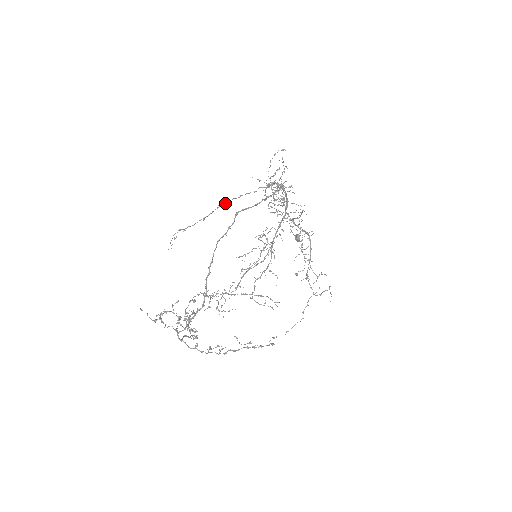
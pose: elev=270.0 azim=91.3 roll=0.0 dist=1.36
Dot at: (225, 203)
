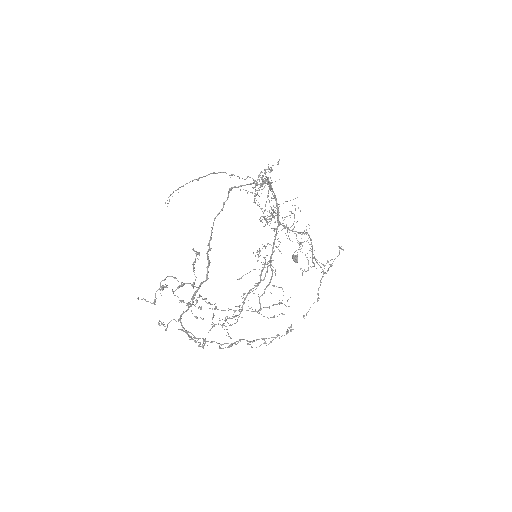
Dot at: (217, 173)
